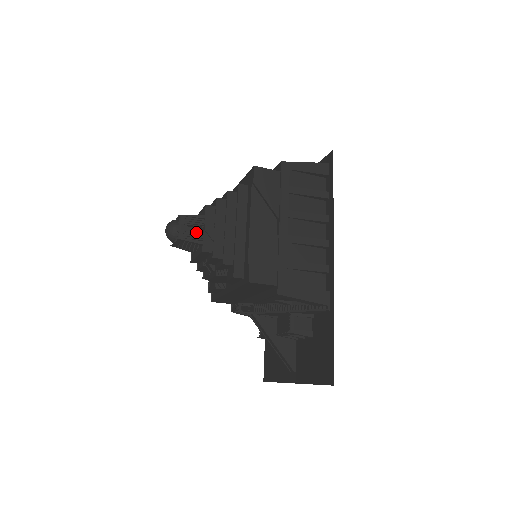
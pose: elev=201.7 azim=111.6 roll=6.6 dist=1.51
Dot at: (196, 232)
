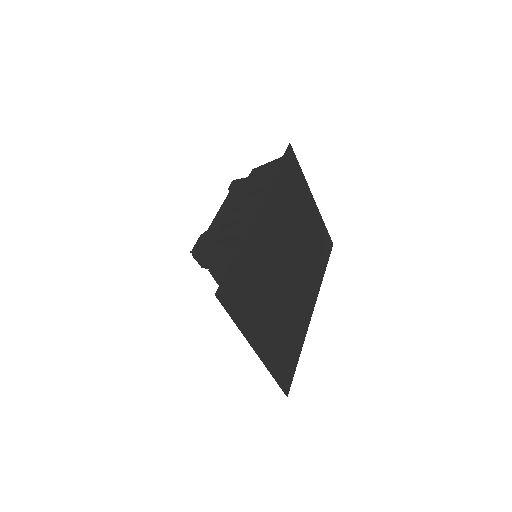
Dot at: occluded
